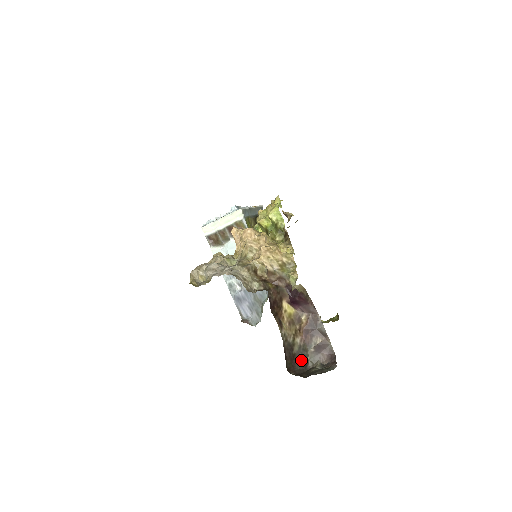
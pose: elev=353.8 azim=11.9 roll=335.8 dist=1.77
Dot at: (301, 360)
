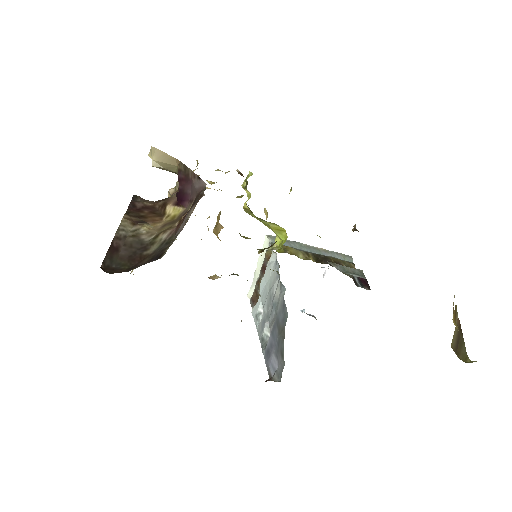
Dot at: (153, 258)
